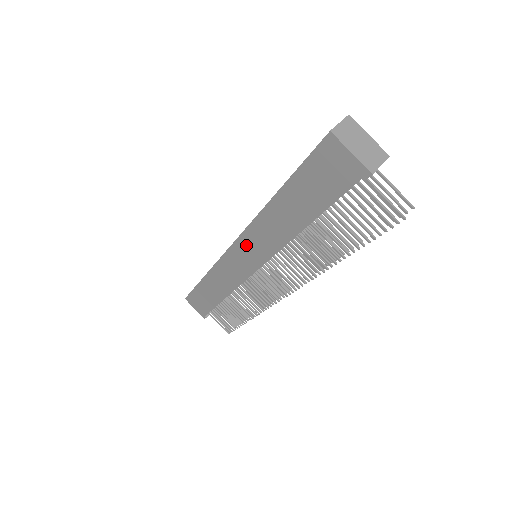
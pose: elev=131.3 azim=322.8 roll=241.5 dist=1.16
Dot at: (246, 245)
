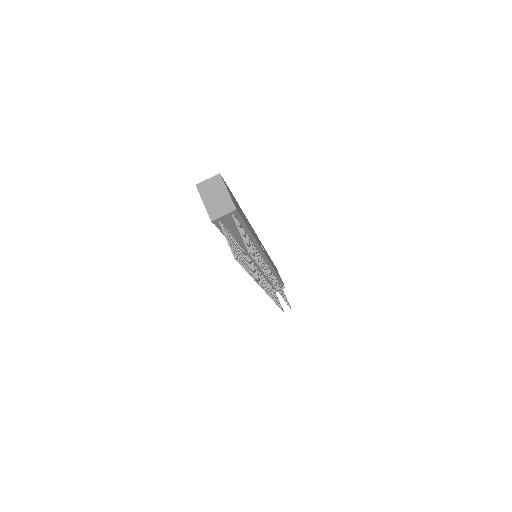
Dot at: occluded
